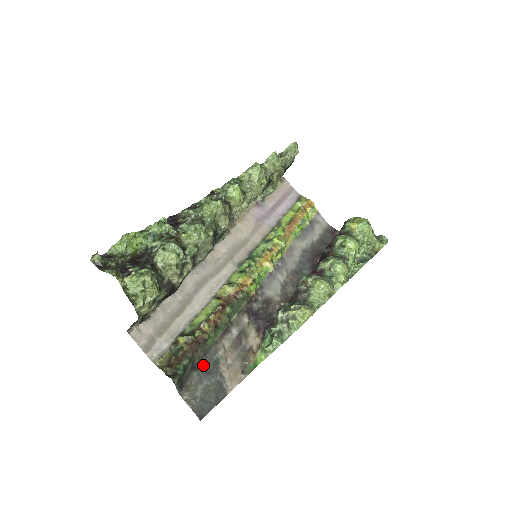
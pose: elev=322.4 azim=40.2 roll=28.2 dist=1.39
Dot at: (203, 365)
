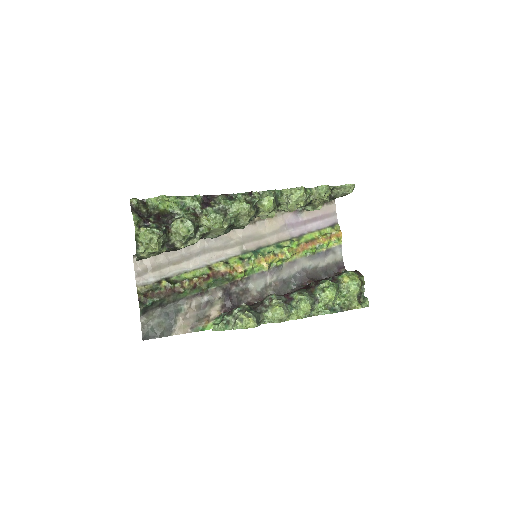
Dot at: (168, 307)
